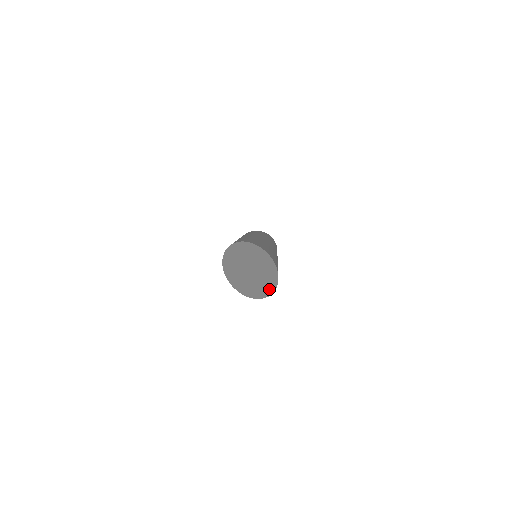
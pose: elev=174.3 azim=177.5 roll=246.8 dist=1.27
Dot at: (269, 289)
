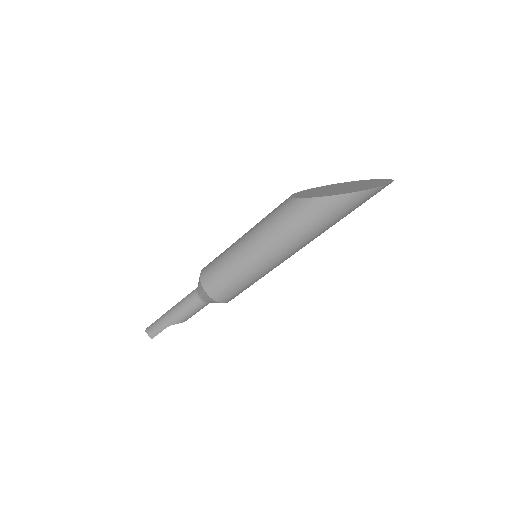
Dot at: (363, 189)
